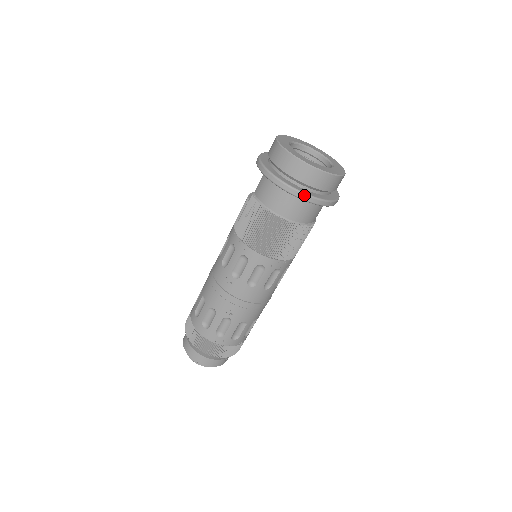
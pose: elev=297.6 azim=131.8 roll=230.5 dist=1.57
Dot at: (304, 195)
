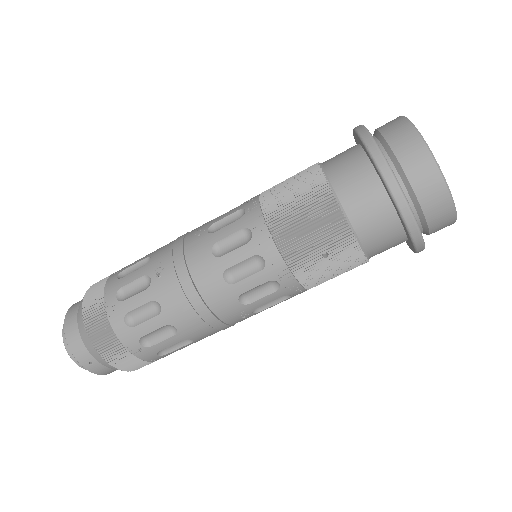
Dot at: (381, 157)
